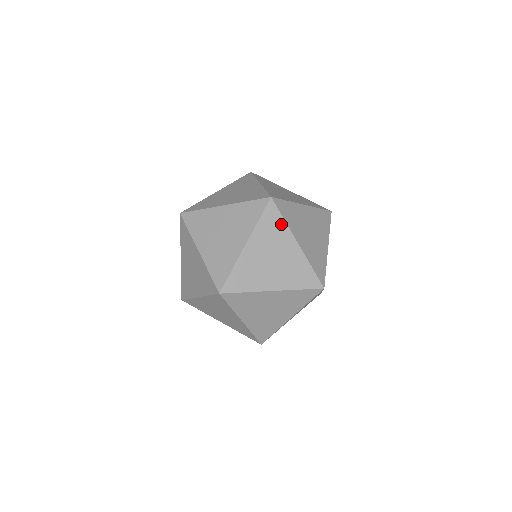
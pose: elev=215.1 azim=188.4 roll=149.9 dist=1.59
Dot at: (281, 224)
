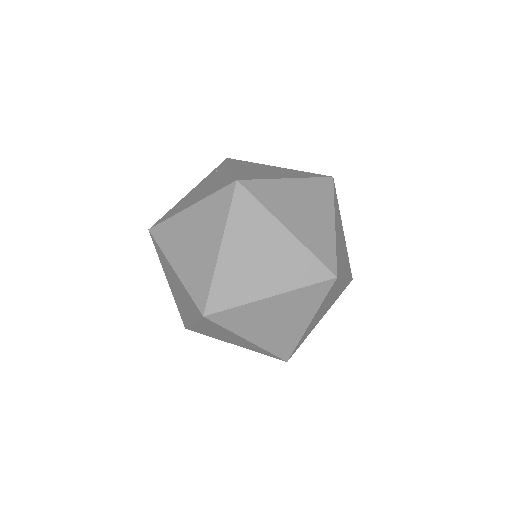
Dot at: (317, 302)
